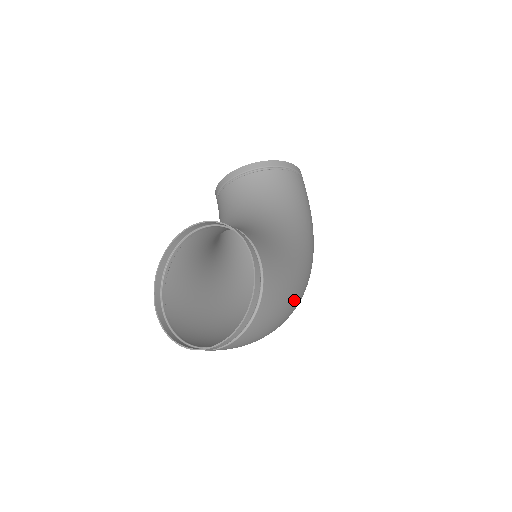
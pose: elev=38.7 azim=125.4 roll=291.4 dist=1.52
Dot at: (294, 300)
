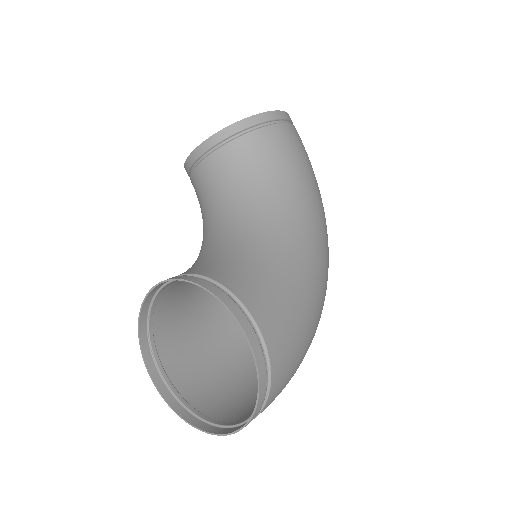
Dot at: (315, 325)
